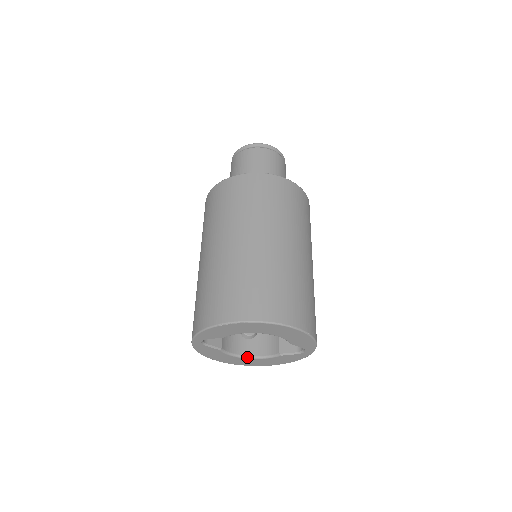
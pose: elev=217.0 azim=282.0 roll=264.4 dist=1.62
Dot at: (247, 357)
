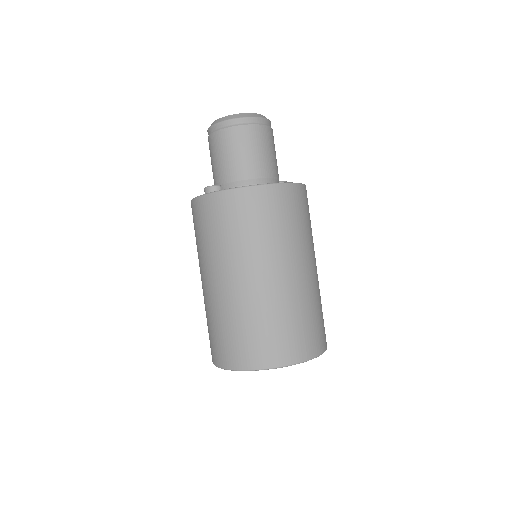
Dot at: occluded
